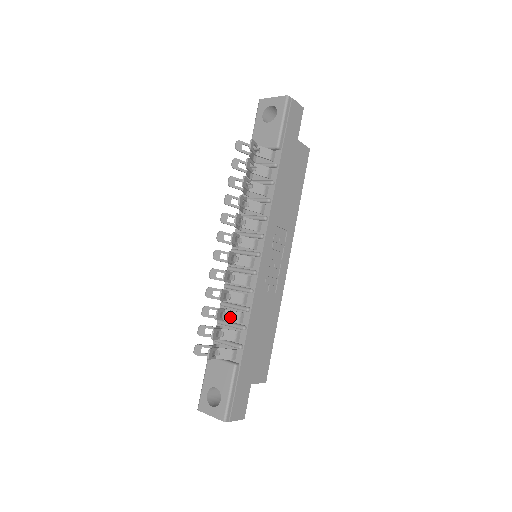
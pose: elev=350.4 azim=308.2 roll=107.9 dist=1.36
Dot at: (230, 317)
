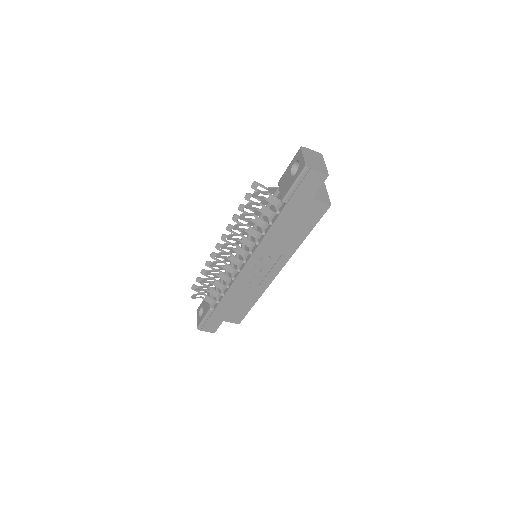
Dot at: (216, 284)
